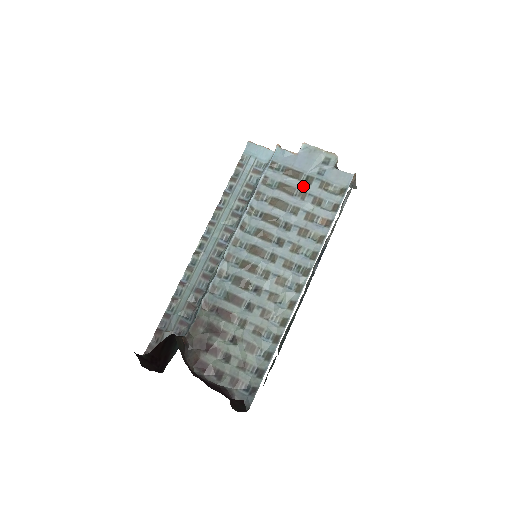
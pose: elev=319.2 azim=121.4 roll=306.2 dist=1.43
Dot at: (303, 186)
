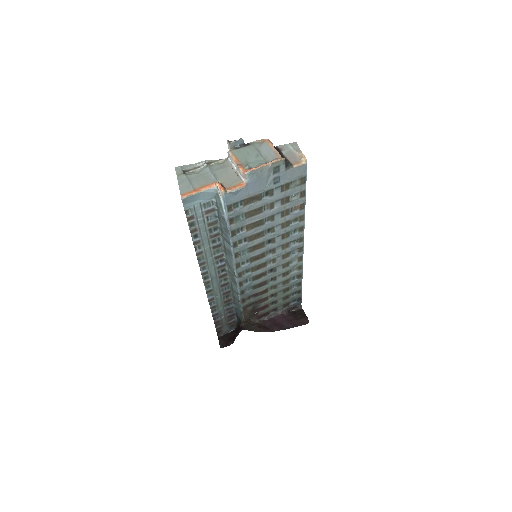
Dot at: (267, 201)
